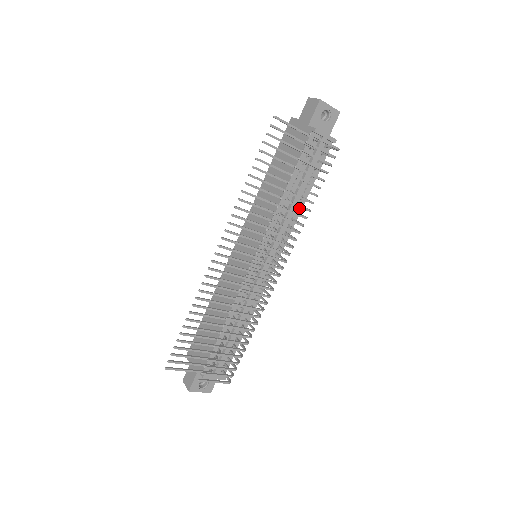
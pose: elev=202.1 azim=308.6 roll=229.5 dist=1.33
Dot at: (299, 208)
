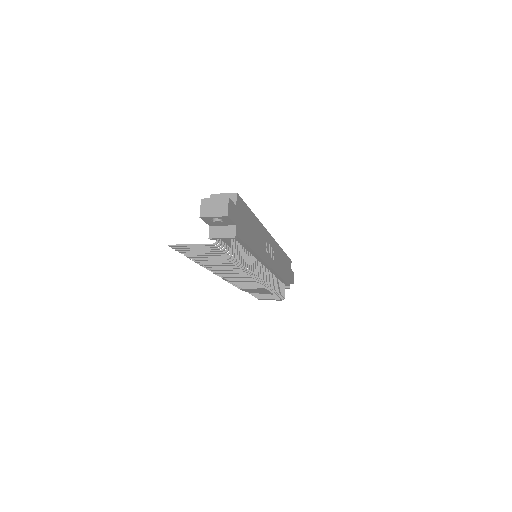
Dot at: (253, 253)
